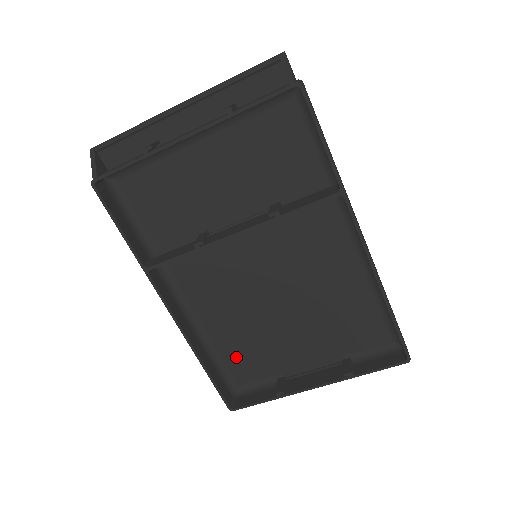
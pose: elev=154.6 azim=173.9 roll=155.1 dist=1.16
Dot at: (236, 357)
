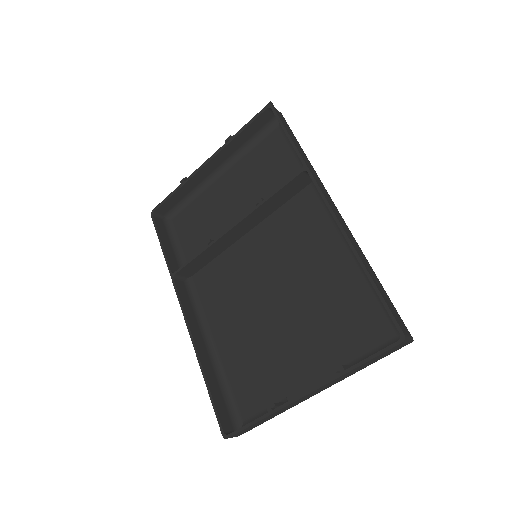
Dot at: (242, 379)
